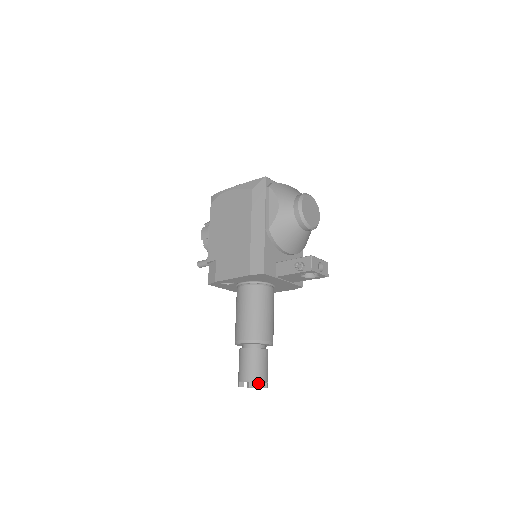
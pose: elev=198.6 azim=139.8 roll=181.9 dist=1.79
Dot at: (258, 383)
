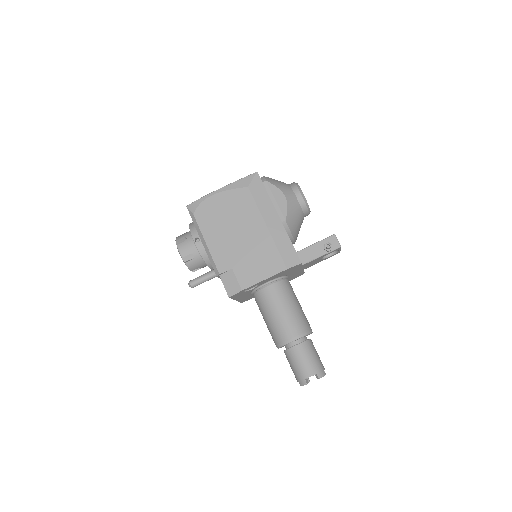
Dot at: (323, 372)
